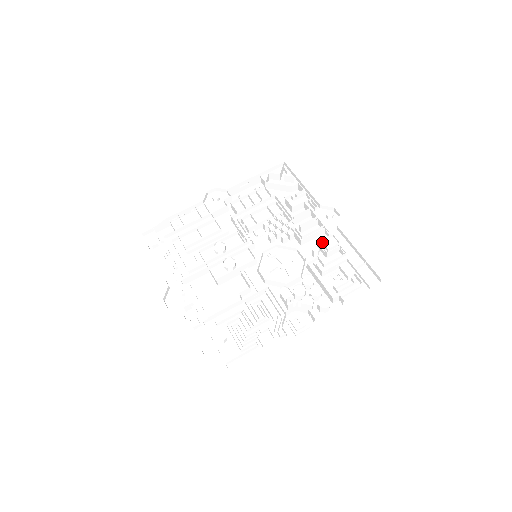
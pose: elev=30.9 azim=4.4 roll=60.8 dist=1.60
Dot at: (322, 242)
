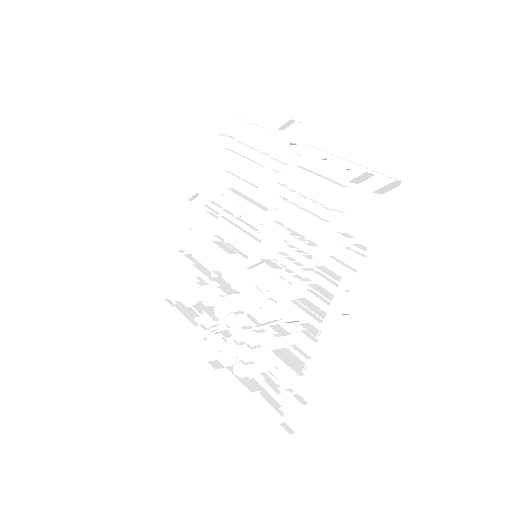
Dot at: (300, 331)
